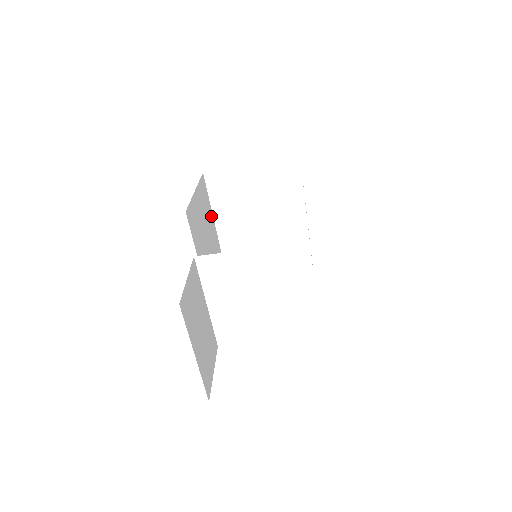
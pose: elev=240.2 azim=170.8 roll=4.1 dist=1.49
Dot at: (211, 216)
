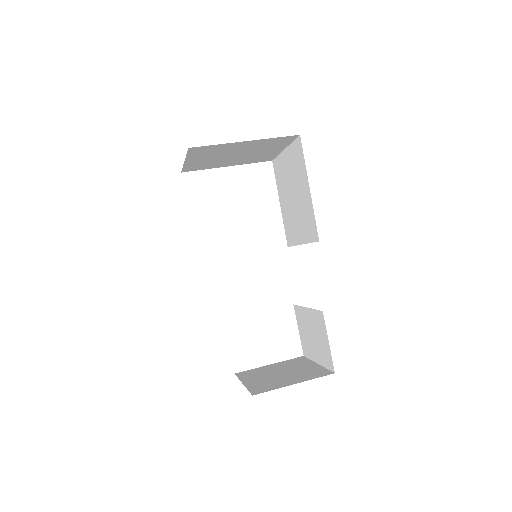
Dot at: occluded
